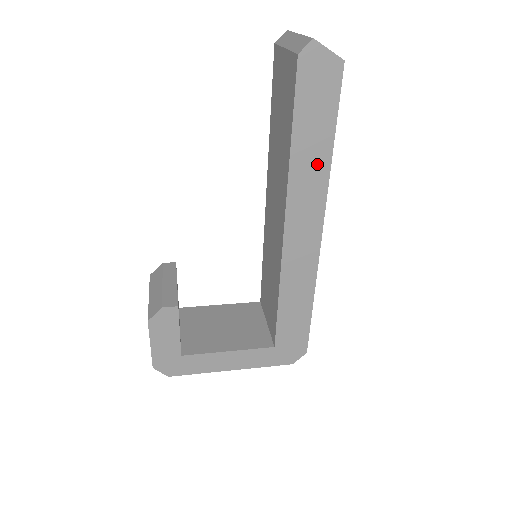
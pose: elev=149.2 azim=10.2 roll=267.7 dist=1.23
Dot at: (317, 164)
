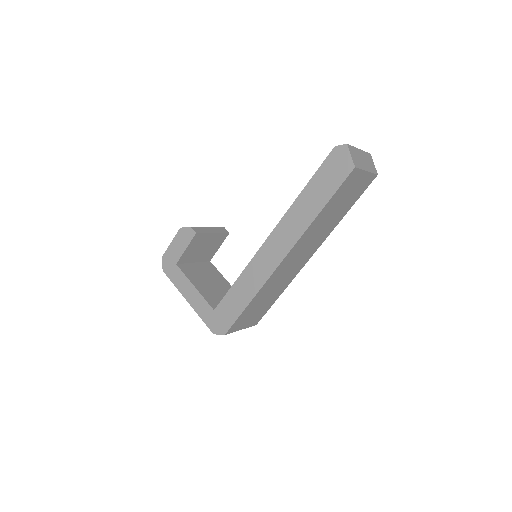
Dot at: (307, 214)
